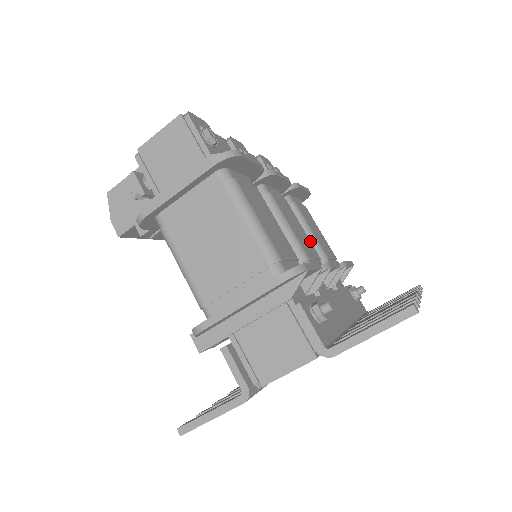
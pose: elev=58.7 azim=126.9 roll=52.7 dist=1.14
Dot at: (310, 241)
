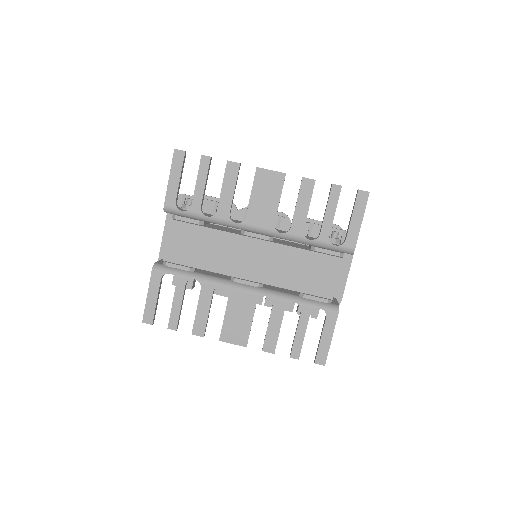
Dot at: occluded
